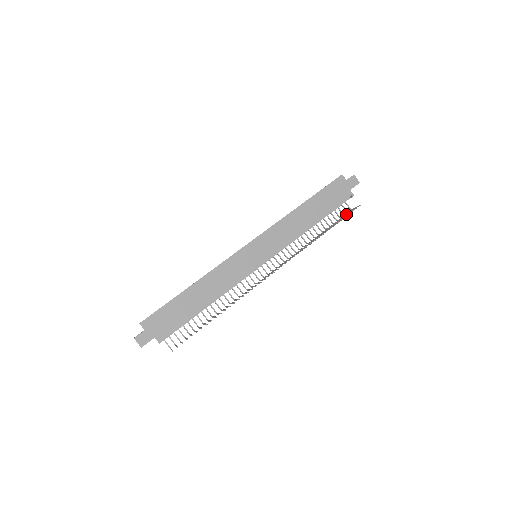
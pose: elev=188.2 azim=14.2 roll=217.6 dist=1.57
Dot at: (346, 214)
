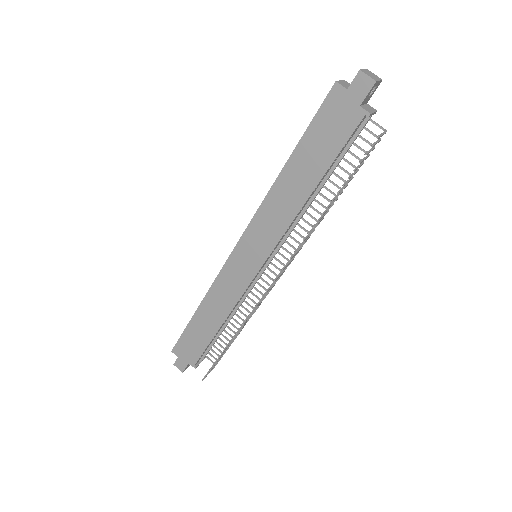
Dot at: (371, 150)
